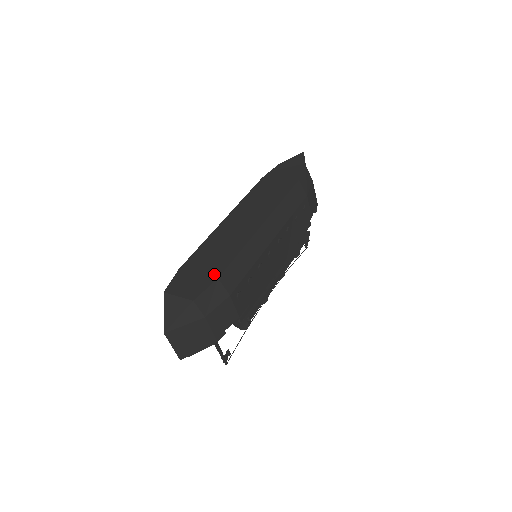
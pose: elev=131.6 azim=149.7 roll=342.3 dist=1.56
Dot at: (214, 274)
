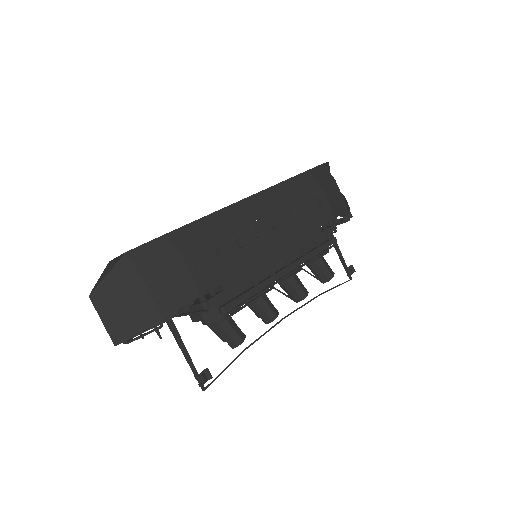
Dot at: occluded
